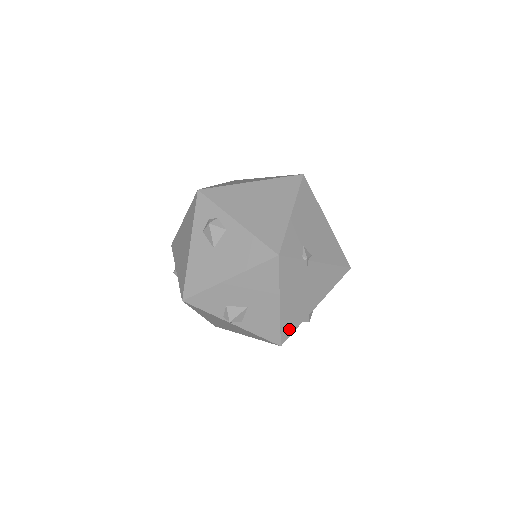
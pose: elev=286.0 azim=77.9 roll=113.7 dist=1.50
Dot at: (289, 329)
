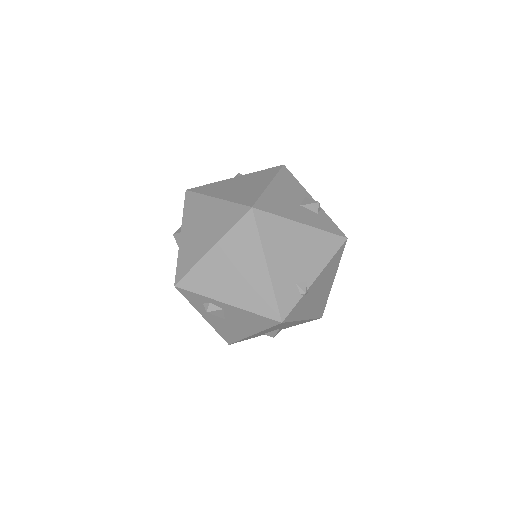
Dot at: (321, 310)
